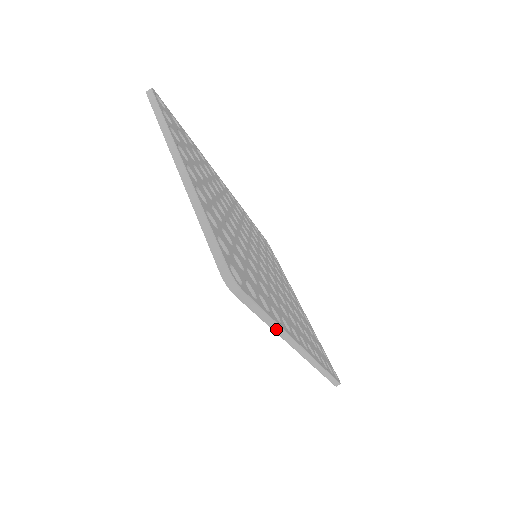
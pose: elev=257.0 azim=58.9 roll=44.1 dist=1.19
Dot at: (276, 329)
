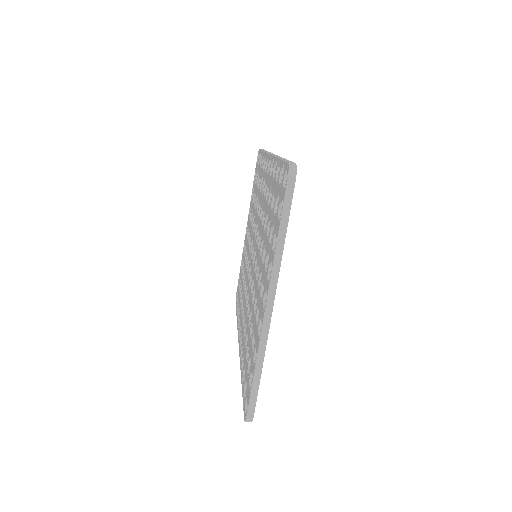
Dot at: occluded
